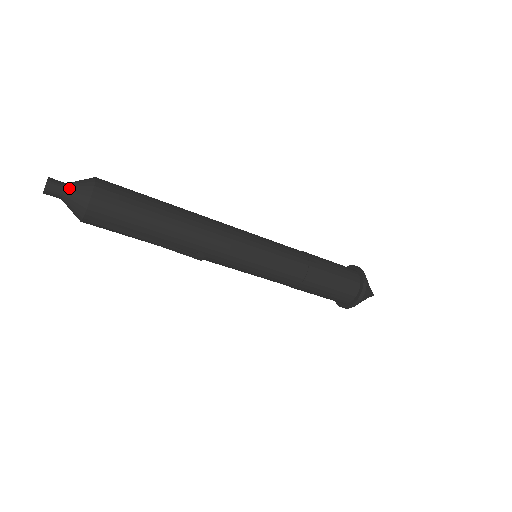
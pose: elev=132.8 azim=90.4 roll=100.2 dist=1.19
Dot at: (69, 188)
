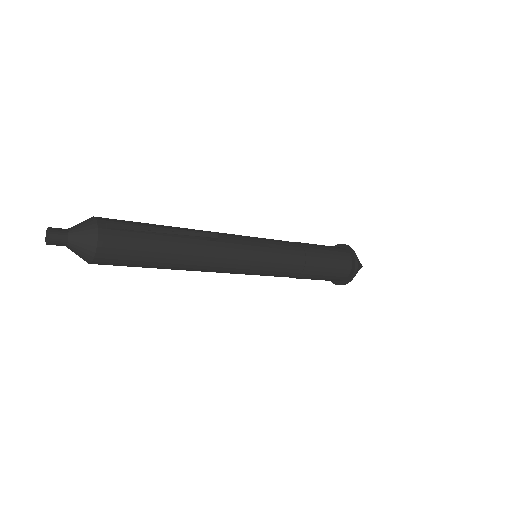
Dot at: (70, 228)
